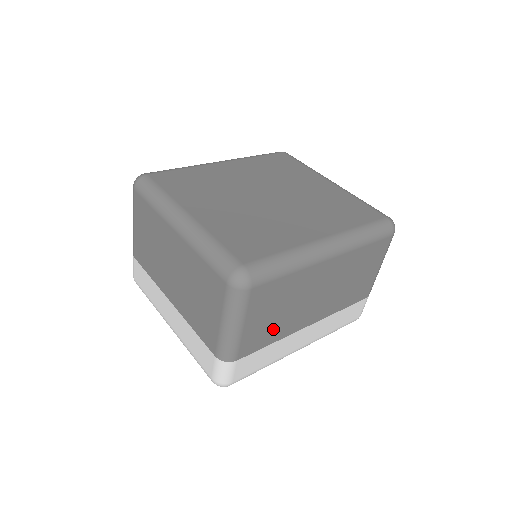
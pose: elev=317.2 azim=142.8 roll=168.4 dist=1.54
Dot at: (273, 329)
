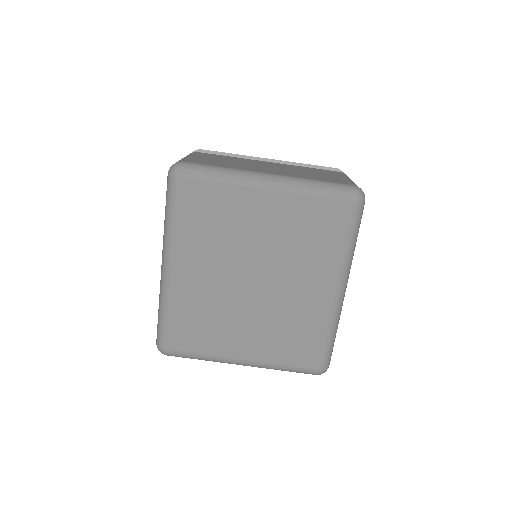
Dot at: occluded
